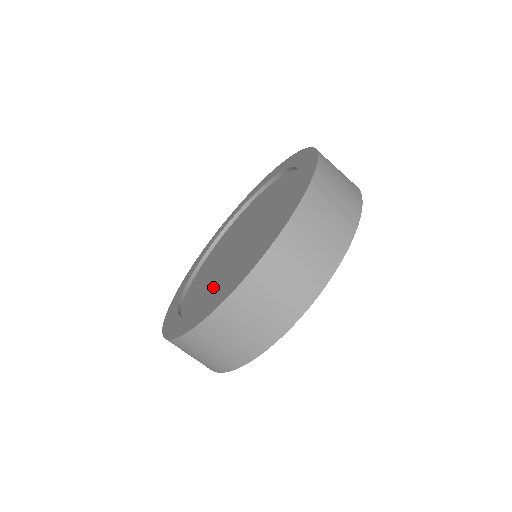
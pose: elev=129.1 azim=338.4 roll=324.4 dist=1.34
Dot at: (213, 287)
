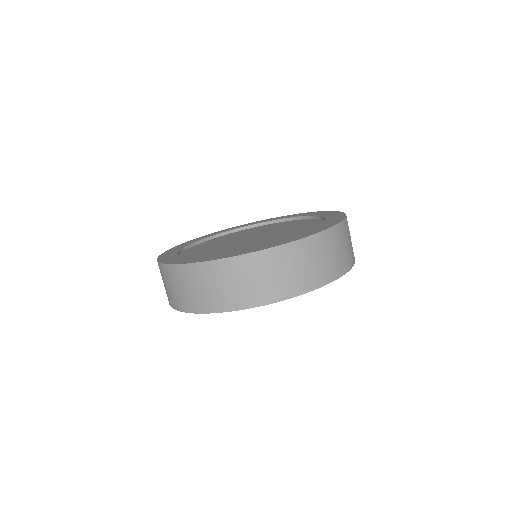
Dot at: (207, 251)
